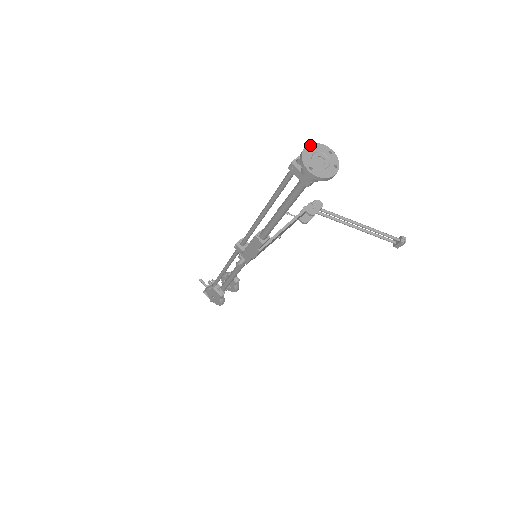
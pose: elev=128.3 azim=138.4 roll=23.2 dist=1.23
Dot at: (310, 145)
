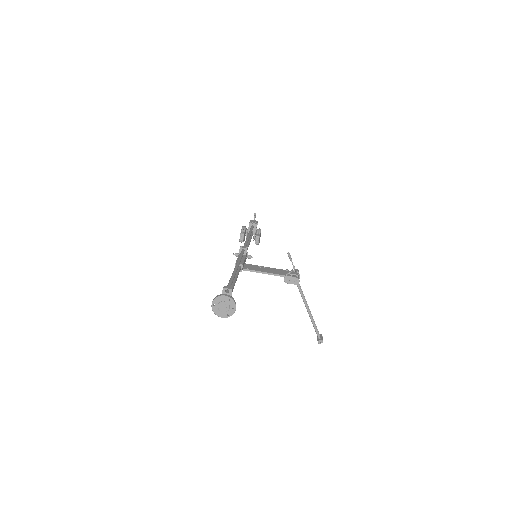
Dot at: (227, 297)
